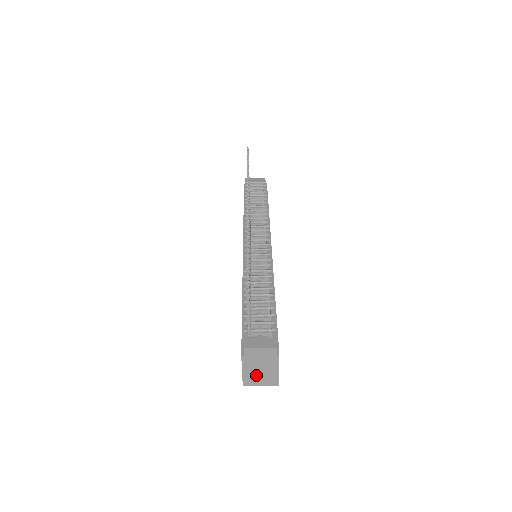
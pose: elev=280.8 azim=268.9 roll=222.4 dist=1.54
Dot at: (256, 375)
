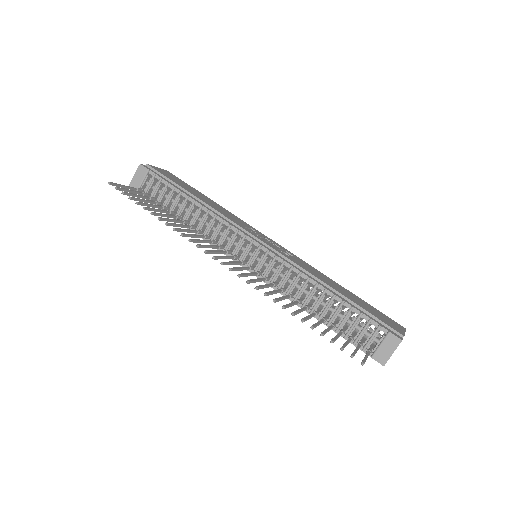
Dot at: occluded
